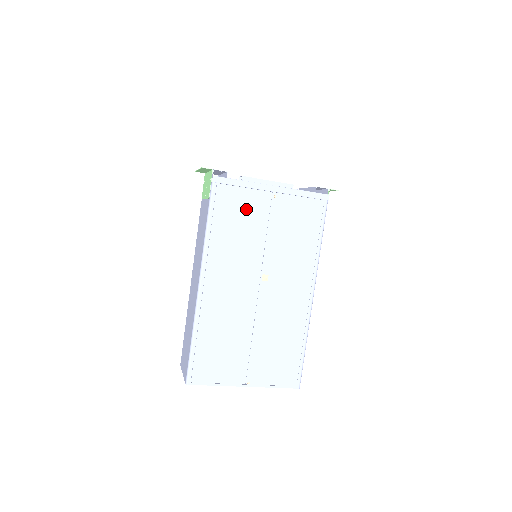
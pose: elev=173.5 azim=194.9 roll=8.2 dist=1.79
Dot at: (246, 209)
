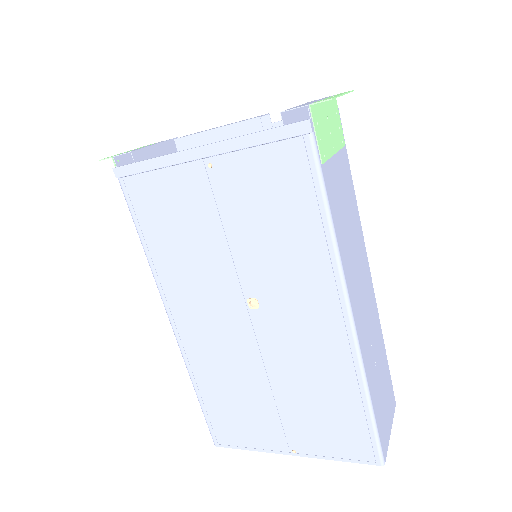
Dot at: (178, 203)
